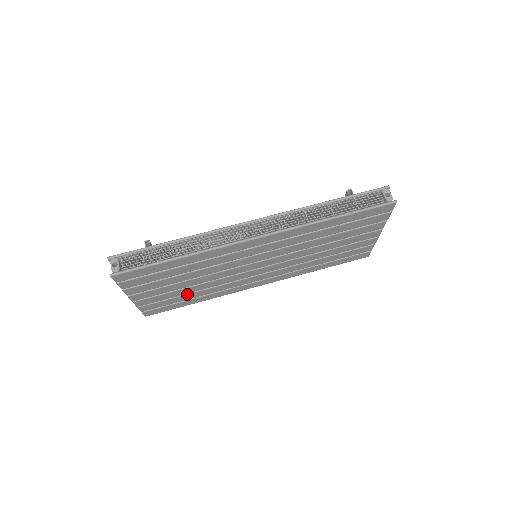
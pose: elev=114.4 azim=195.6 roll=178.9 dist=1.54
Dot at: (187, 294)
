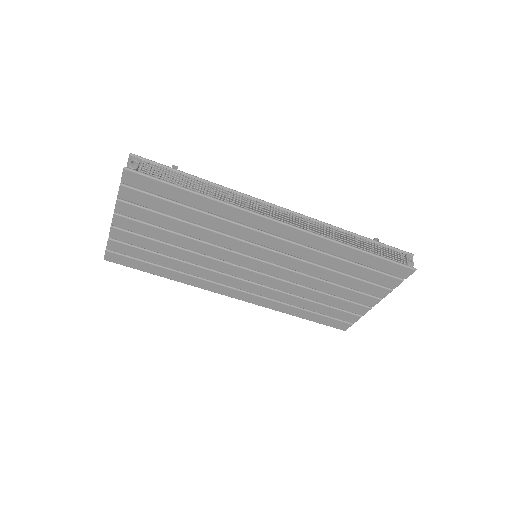
Dot at: (166, 256)
